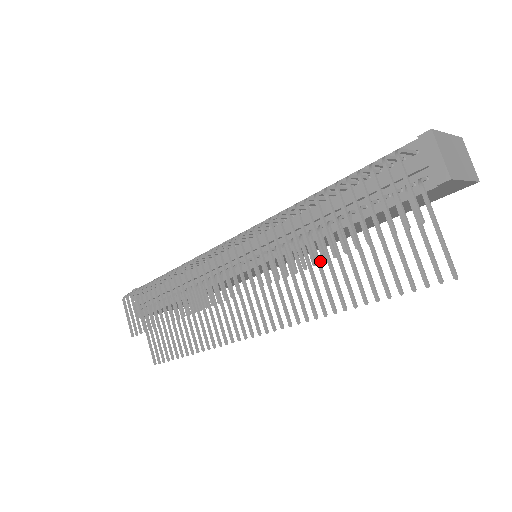
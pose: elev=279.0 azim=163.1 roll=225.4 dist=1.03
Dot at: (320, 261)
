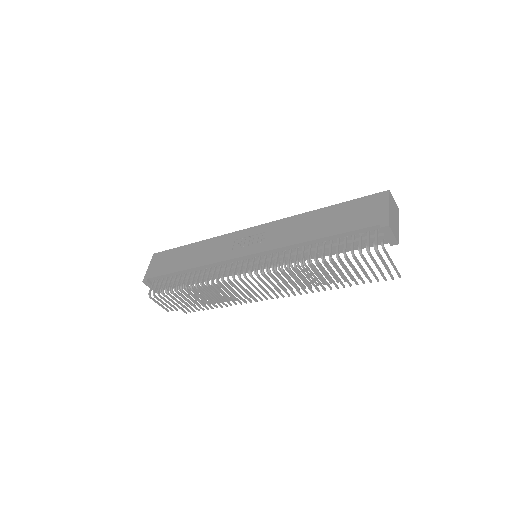
Dot at: (319, 272)
